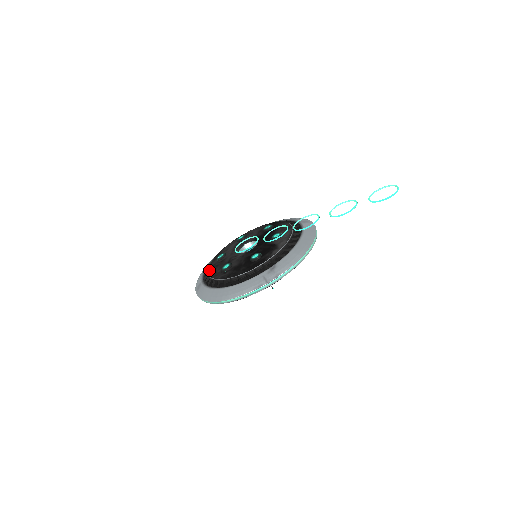
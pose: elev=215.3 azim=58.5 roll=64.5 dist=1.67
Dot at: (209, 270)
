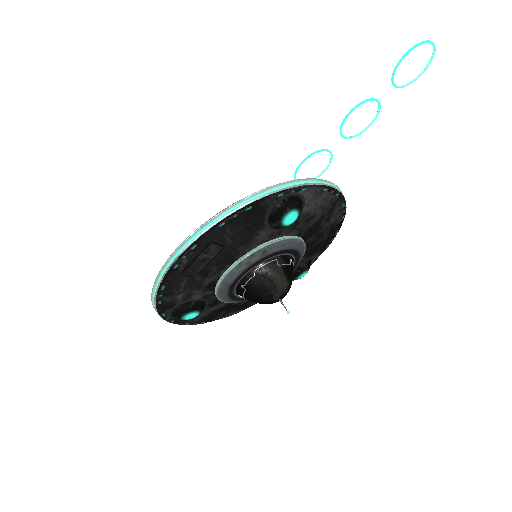
Dot at: occluded
